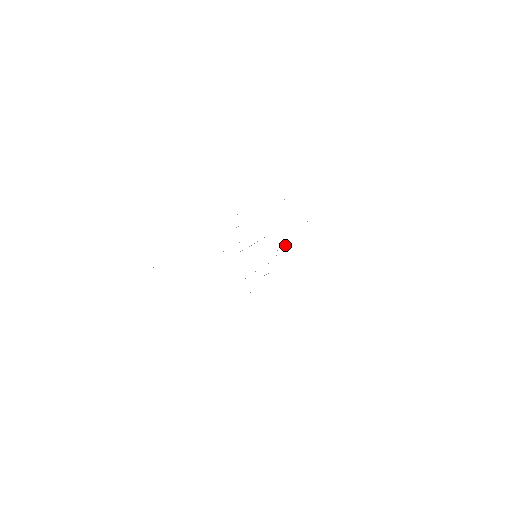
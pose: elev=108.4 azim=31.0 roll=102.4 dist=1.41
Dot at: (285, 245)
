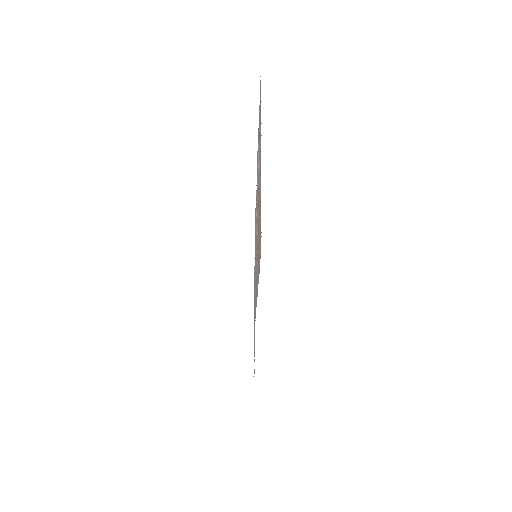
Dot at: occluded
